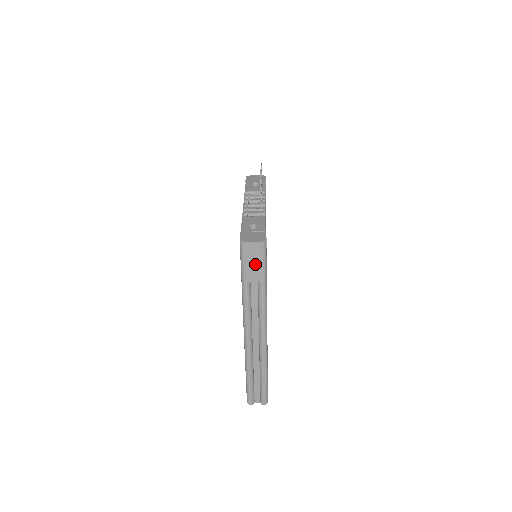
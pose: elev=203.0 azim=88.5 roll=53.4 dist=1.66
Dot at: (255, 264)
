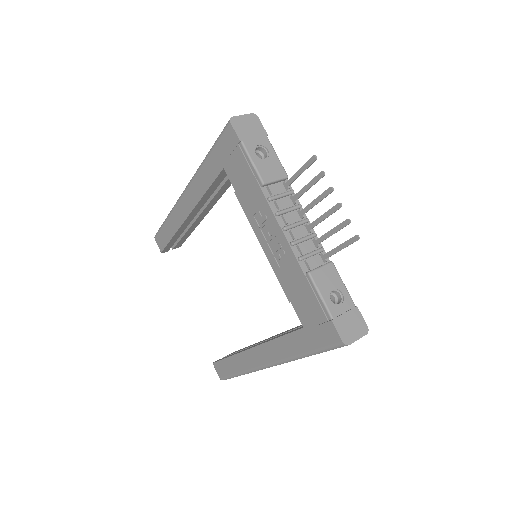
Dot at: occluded
